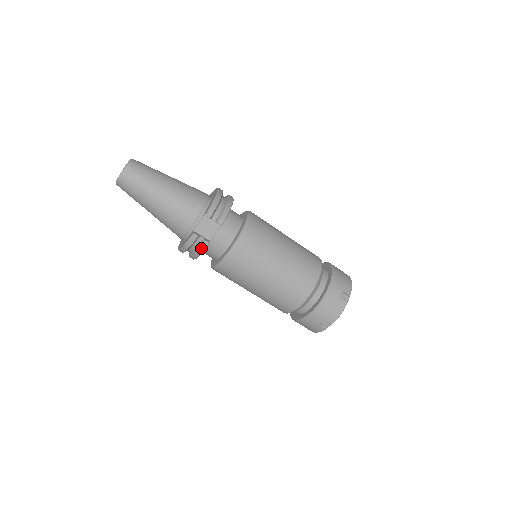
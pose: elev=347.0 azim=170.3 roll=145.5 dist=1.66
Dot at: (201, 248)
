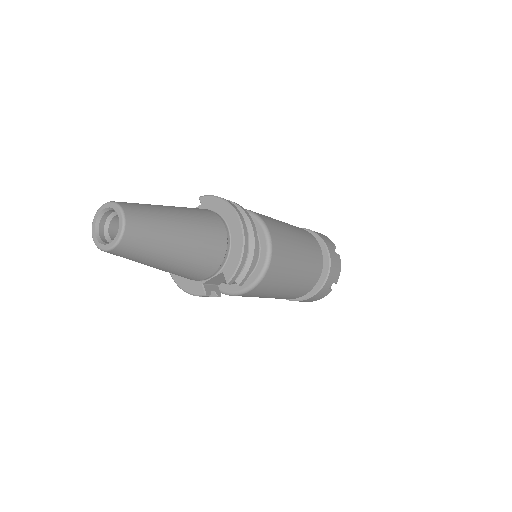
Dot at: occluded
